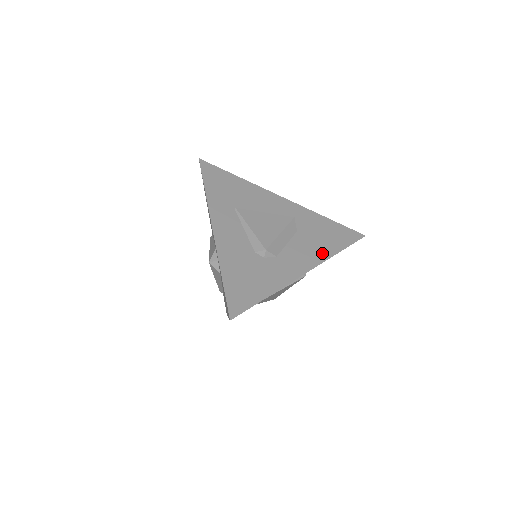
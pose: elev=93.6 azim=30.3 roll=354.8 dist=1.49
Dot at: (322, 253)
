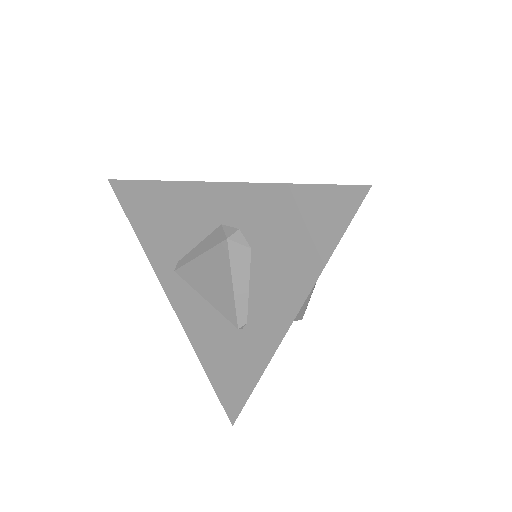
Dot at: occluded
